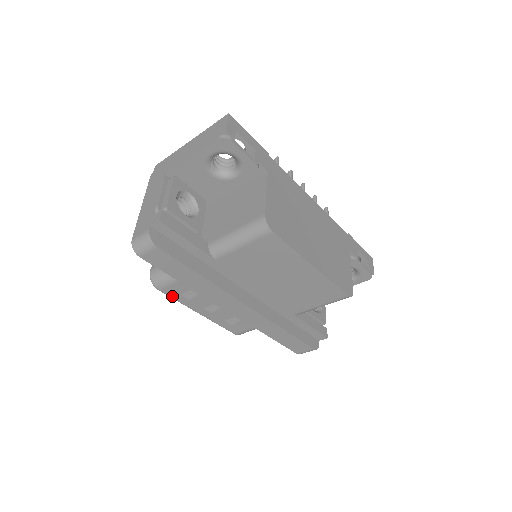
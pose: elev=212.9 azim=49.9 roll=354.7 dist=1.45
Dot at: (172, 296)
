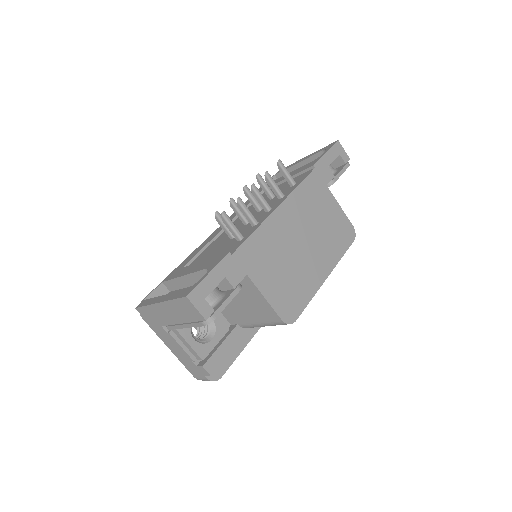
Dot at: occluded
